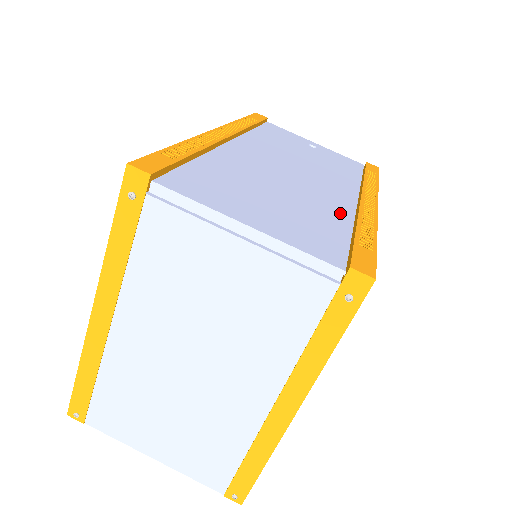
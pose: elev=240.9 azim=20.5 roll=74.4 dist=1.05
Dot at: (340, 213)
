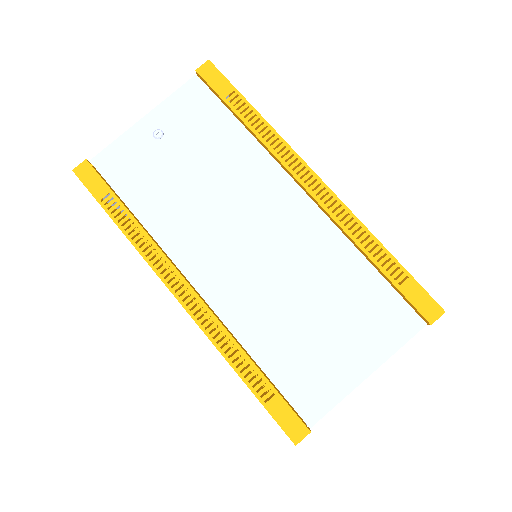
Dot at: (337, 248)
